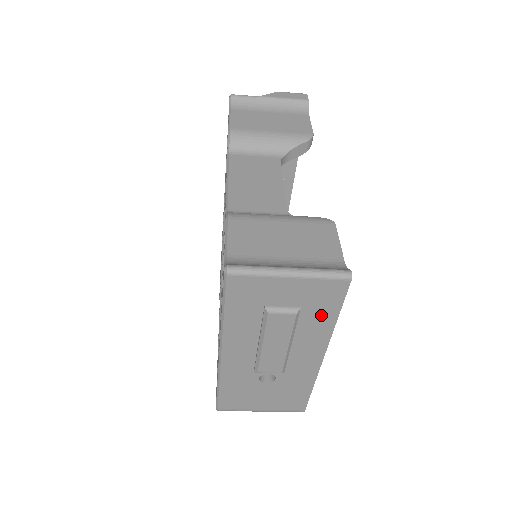
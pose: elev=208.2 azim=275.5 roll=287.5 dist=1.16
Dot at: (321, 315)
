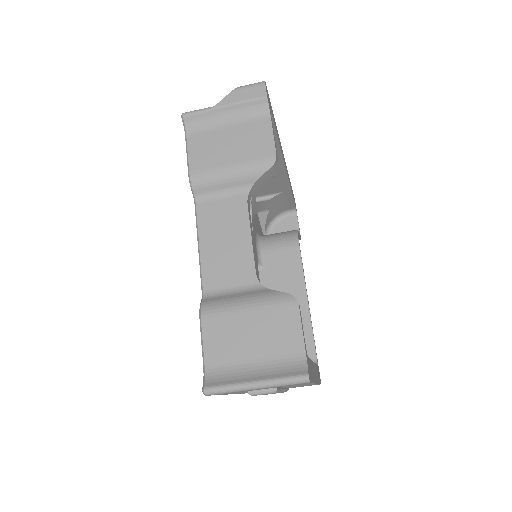
Dot at: occluded
